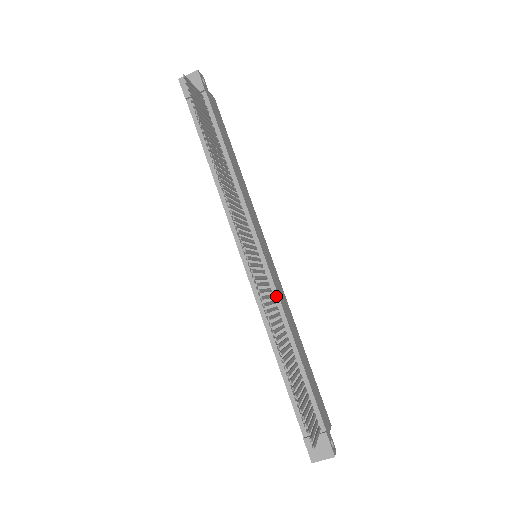
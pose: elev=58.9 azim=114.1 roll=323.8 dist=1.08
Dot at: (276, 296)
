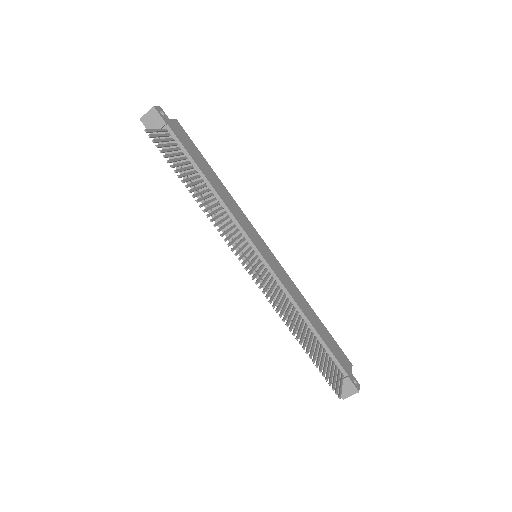
Dot at: (282, 286)
